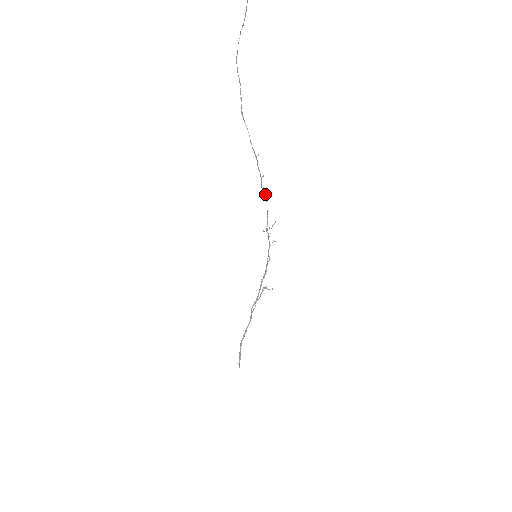
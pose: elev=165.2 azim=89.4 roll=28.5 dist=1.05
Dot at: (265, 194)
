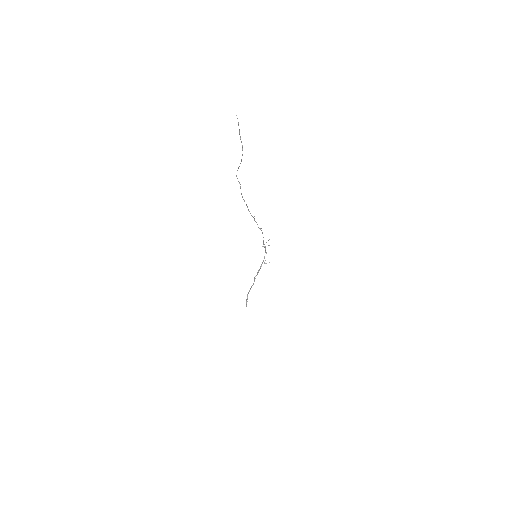
Dot at: (261, 230)
